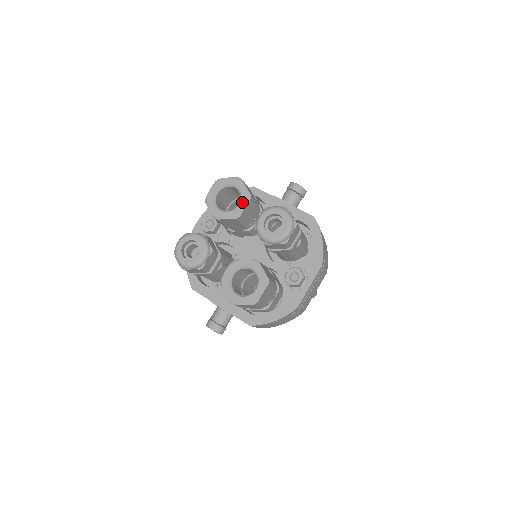
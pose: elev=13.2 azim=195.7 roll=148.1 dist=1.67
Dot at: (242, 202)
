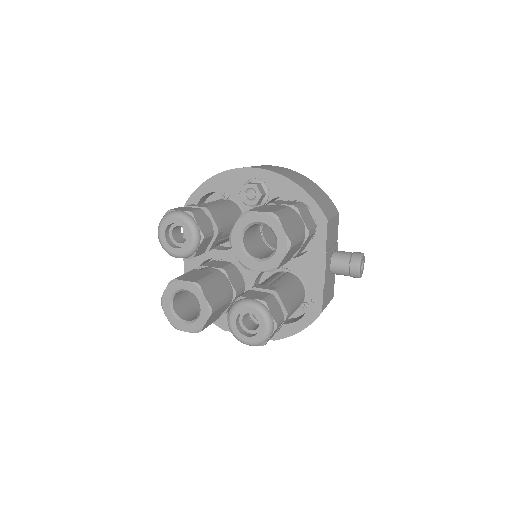
Dot at: (262, 264)
